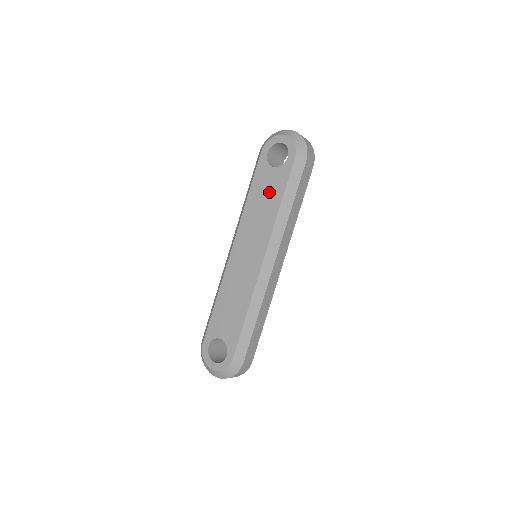
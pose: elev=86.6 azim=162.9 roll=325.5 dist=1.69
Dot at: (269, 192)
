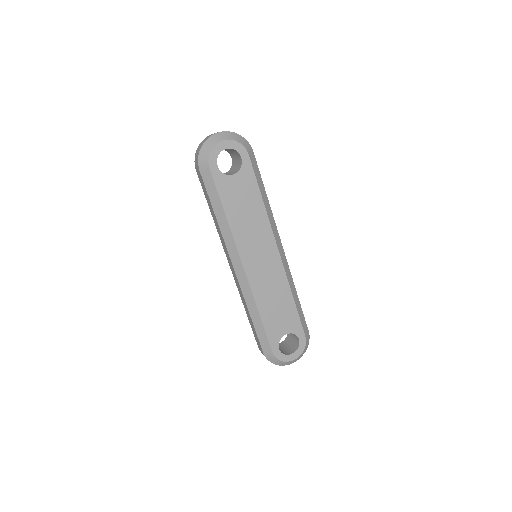
Dot at: (245, 198)
